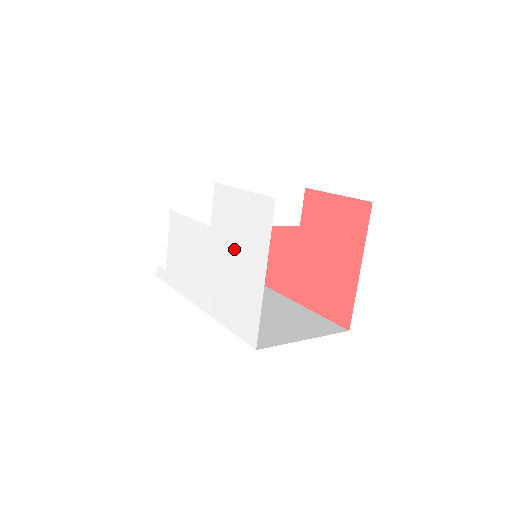
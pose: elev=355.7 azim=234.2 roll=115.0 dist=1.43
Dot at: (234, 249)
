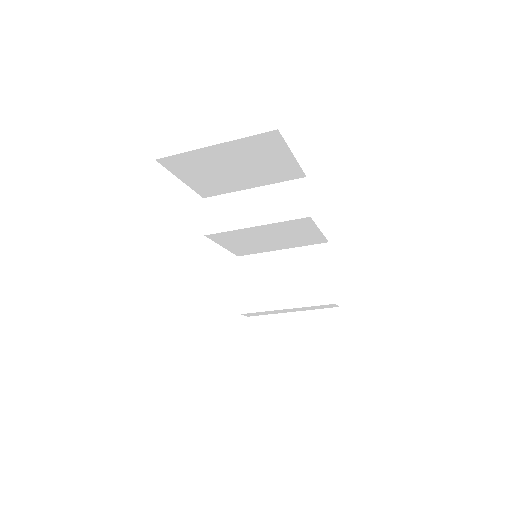
Dot at: occluded
